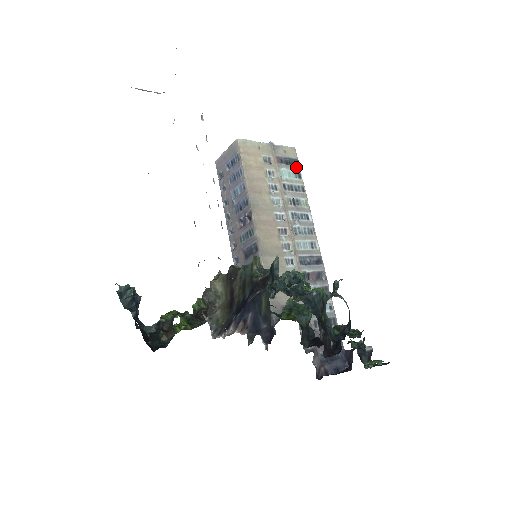
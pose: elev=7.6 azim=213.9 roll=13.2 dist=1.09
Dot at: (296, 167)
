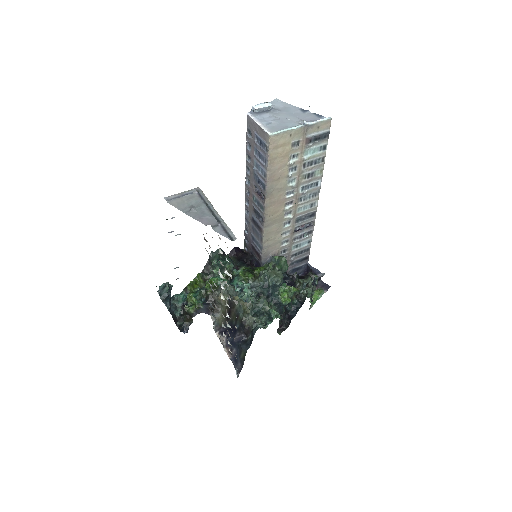
Dot at: (324, 140)
